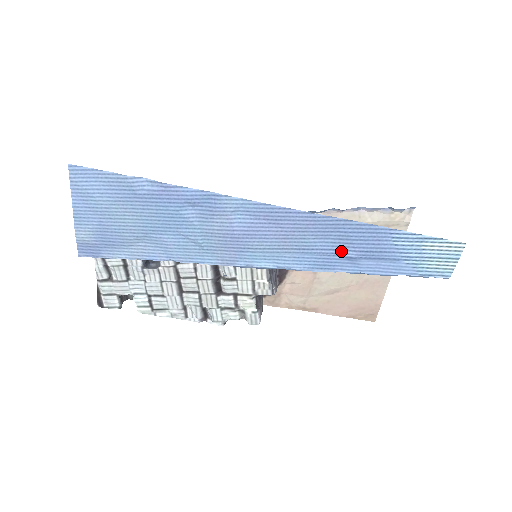
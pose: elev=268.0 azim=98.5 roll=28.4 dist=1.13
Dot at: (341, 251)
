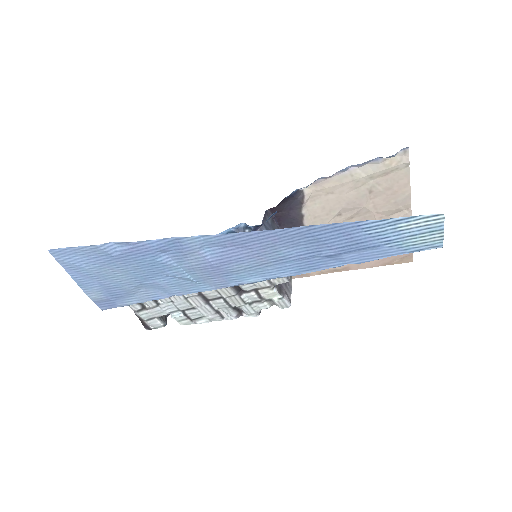
Dot at: (318, 252)
